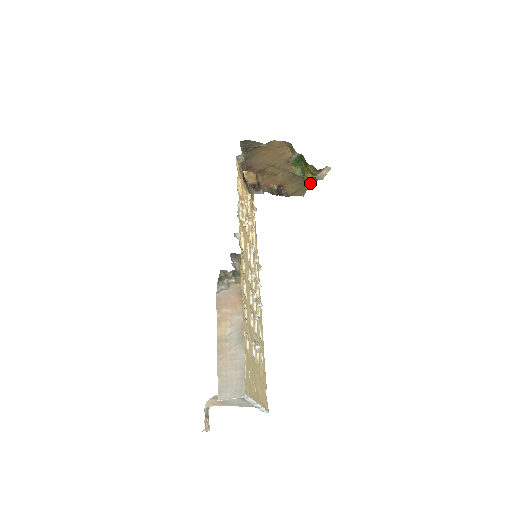
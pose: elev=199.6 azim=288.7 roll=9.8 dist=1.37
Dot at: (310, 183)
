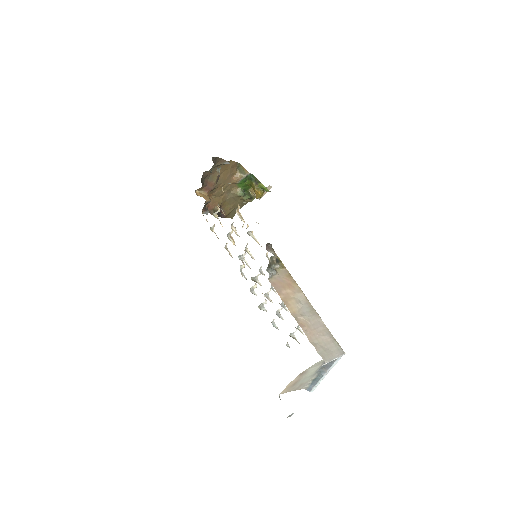
Dot at: (242, 205)
